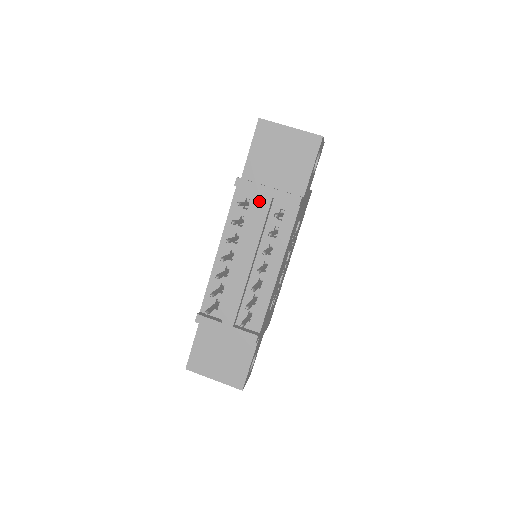
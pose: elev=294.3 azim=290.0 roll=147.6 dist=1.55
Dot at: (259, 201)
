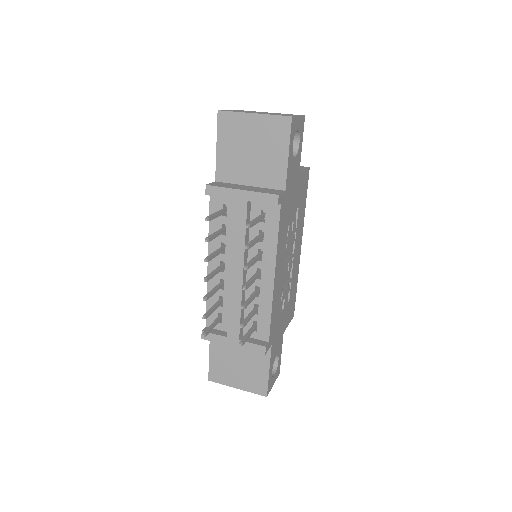
Dot at: (234, 207)
